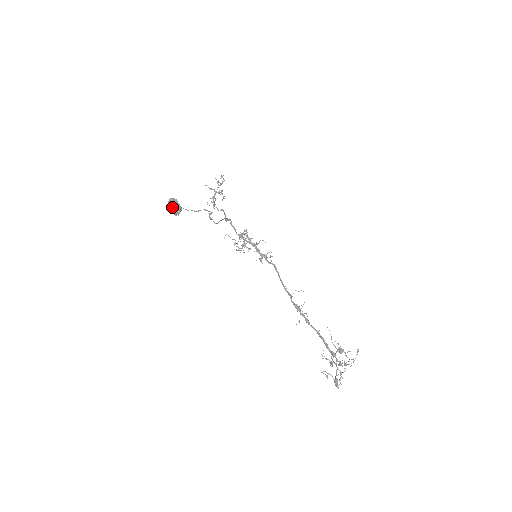
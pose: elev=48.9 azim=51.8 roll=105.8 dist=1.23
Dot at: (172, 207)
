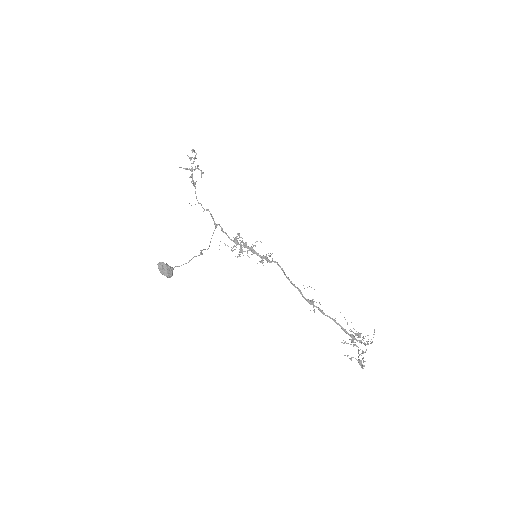
Dot at: (163, 273)
